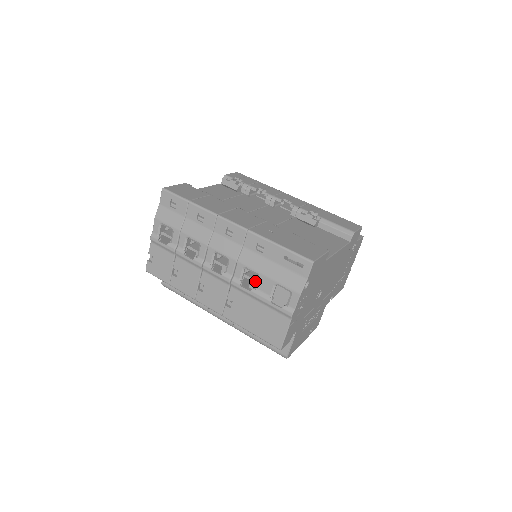
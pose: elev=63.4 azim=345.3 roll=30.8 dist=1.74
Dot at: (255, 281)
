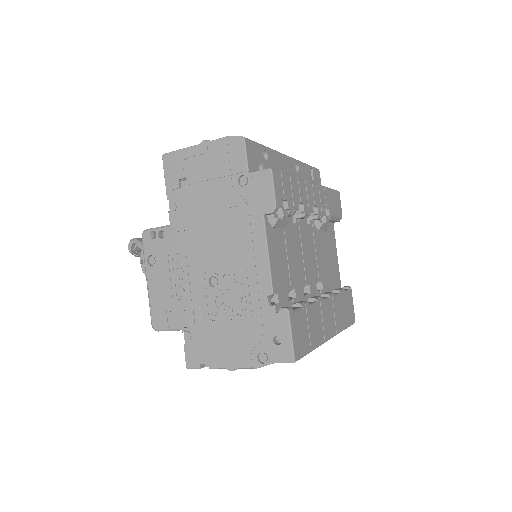
Dot at: occluded
